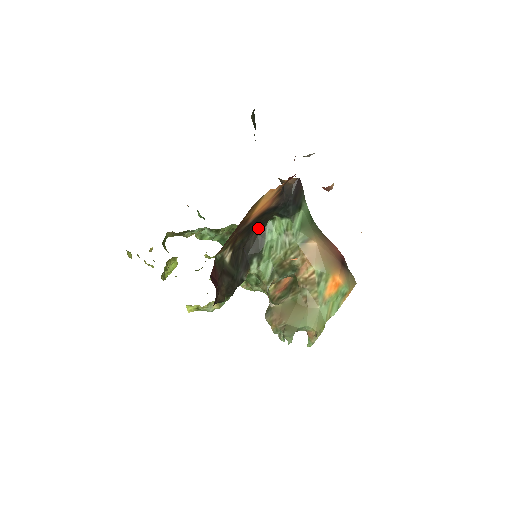
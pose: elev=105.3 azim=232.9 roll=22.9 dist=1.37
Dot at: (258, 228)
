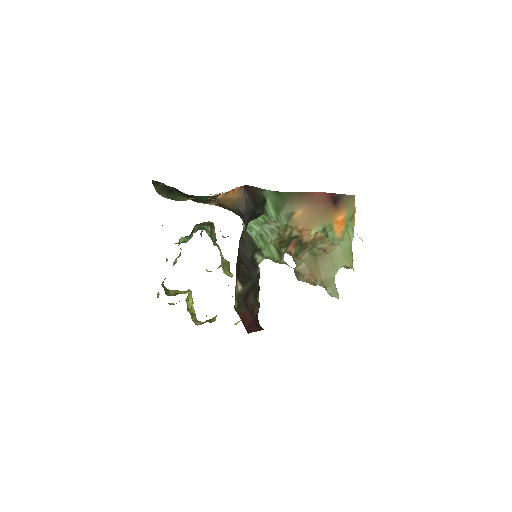
Dot at: occluded
